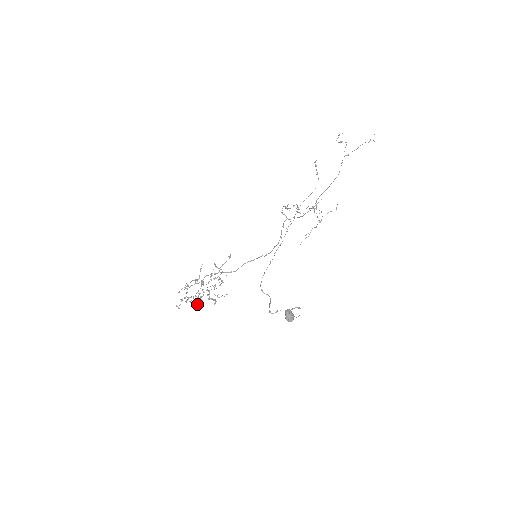
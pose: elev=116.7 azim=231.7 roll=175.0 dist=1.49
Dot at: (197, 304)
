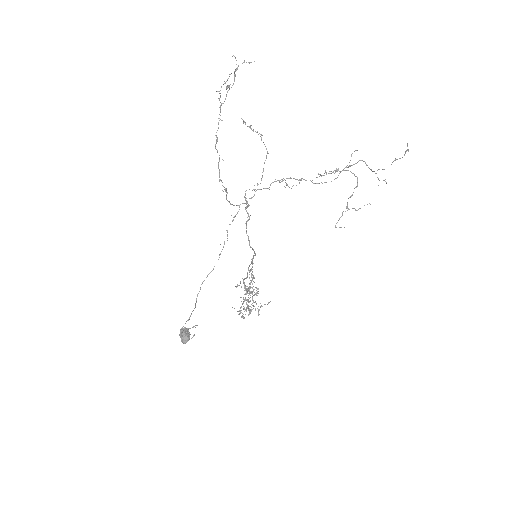
Dot at: (248, 314)
